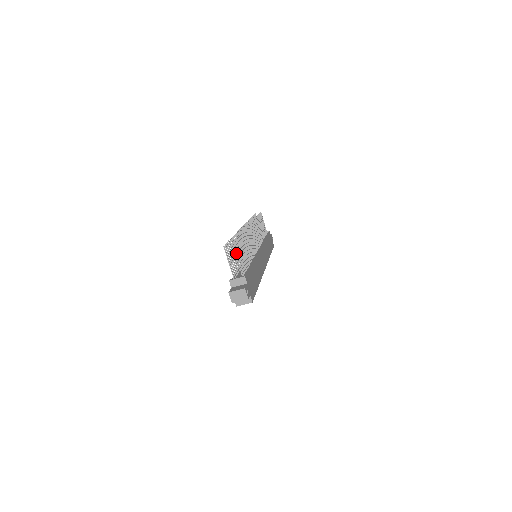
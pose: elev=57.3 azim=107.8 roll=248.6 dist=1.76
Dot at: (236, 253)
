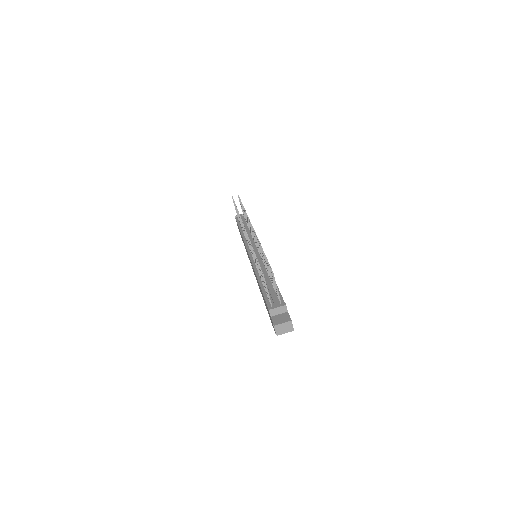
Dot at: (273, 279)
